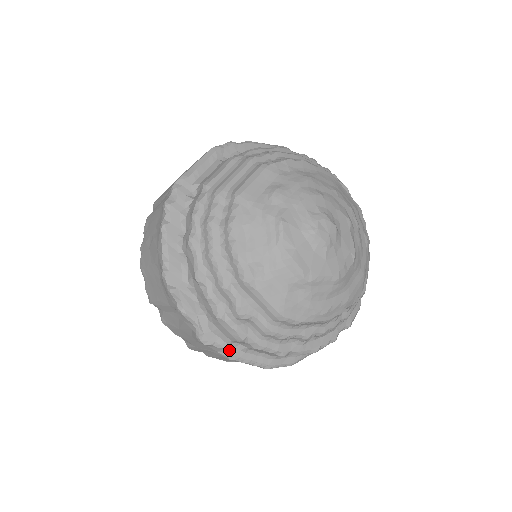
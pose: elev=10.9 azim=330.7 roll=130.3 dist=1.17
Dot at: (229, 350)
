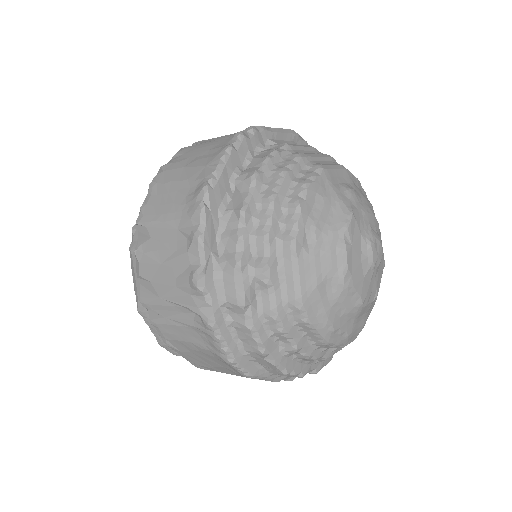
Dot at: (215, 312)
